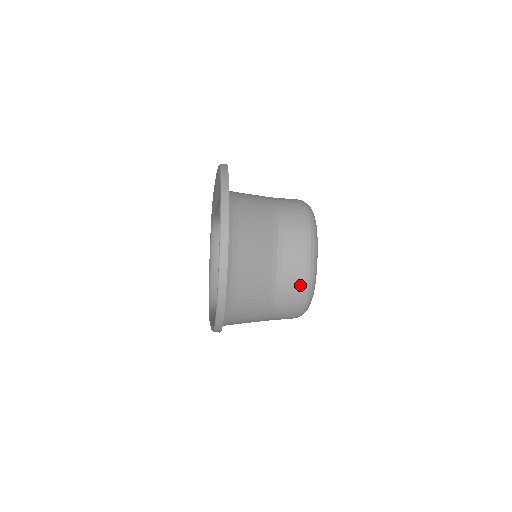
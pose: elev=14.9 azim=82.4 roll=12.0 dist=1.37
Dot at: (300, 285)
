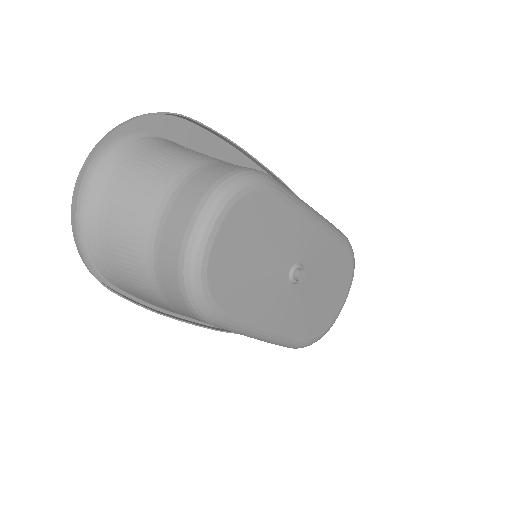
Dot at: (175, 259)
